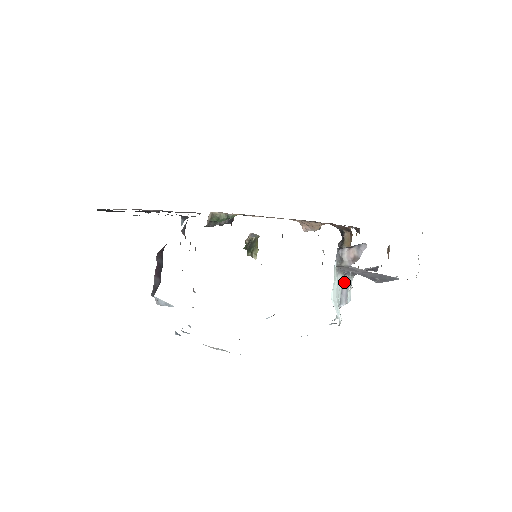
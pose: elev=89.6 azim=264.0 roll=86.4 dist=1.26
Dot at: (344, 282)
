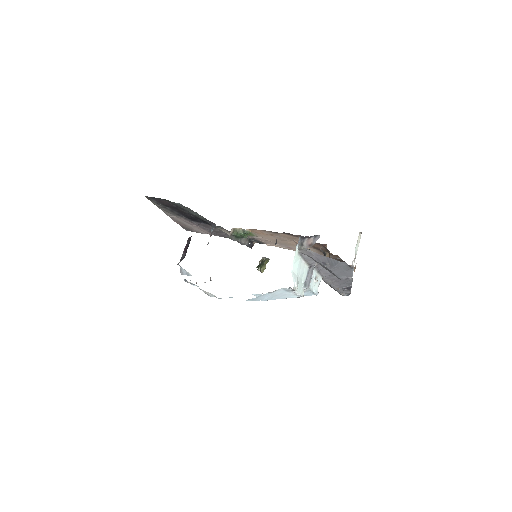
Dot at: (309, 272)
